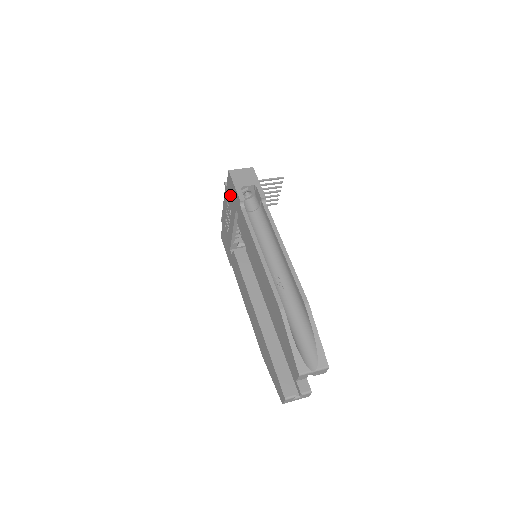
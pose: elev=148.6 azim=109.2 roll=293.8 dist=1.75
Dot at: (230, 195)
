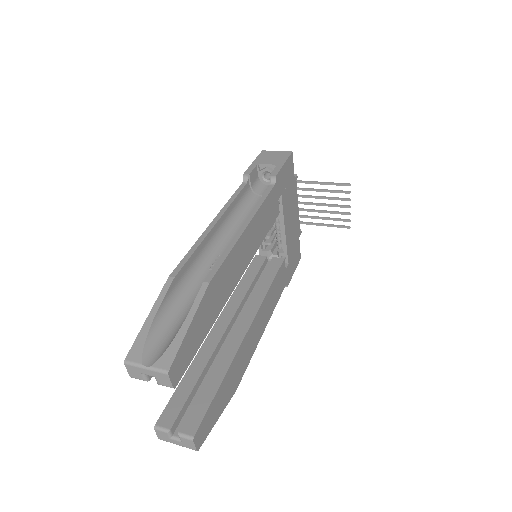
Dot at: occluded
